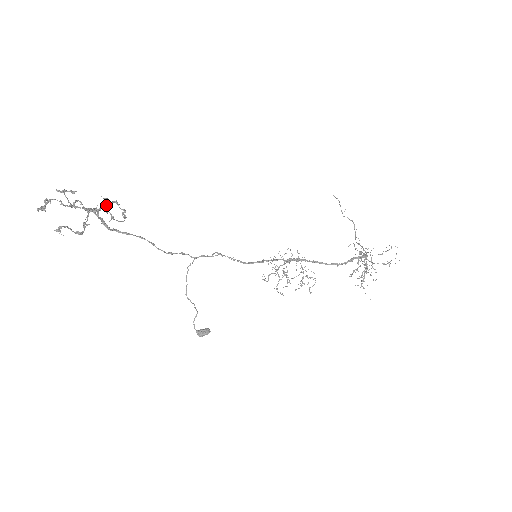
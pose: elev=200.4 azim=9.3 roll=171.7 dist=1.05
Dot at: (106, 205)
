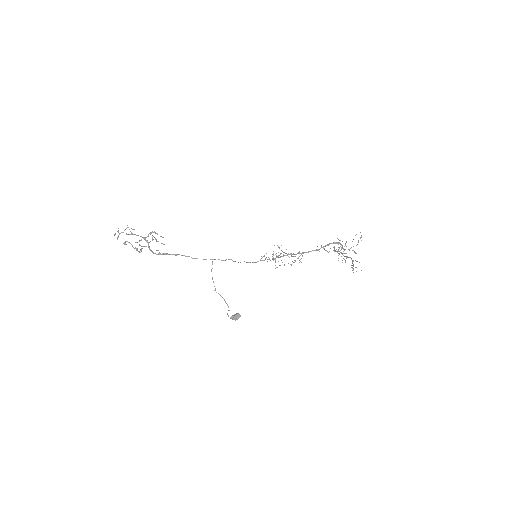
Dot at: (153, 239)
